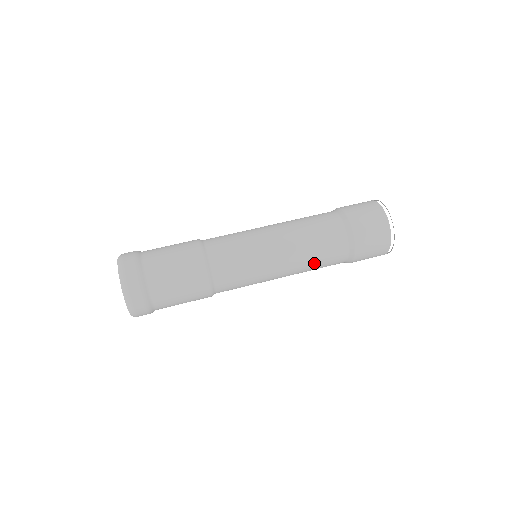
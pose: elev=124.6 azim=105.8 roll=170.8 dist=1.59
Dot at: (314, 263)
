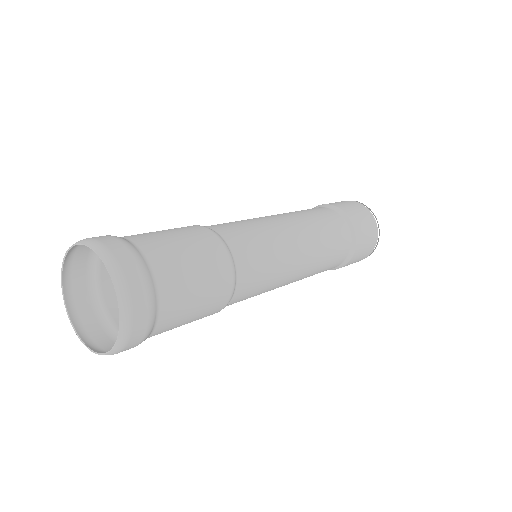
Dot at: (320, 226)
